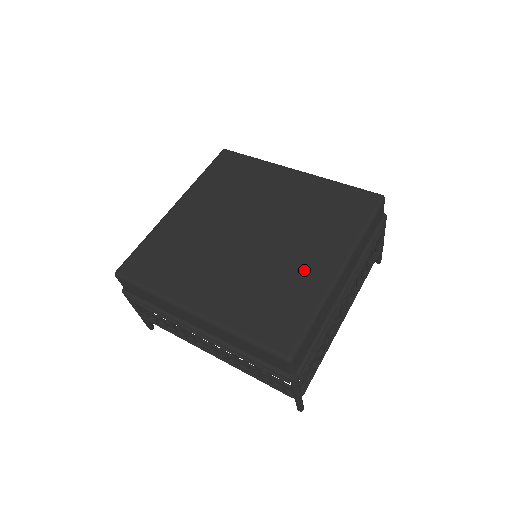
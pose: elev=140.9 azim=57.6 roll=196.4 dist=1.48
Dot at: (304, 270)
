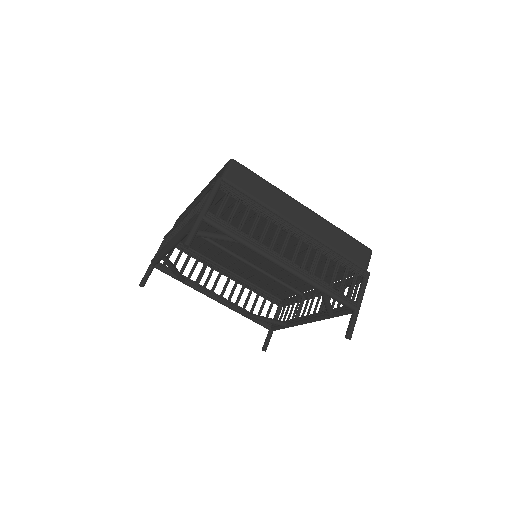
Dot at: occluded
